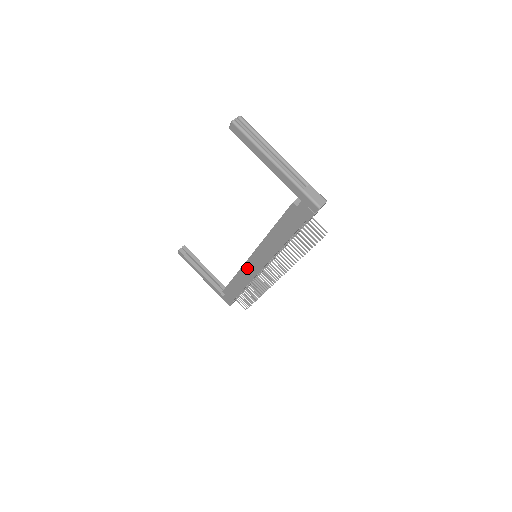
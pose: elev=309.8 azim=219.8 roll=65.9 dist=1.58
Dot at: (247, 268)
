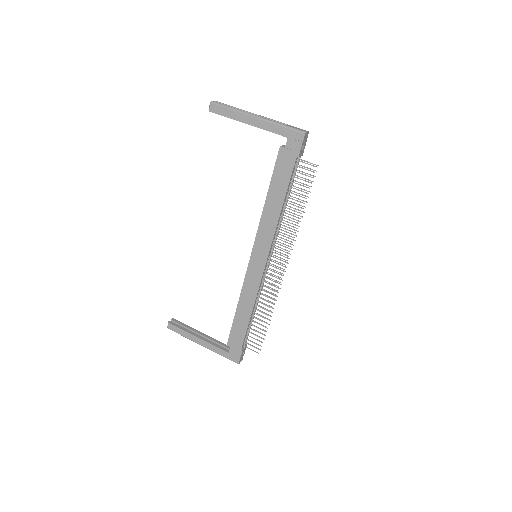
Dot at: (250, 277)
